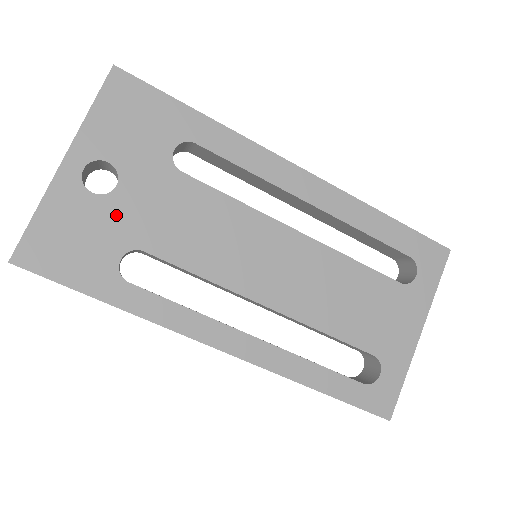
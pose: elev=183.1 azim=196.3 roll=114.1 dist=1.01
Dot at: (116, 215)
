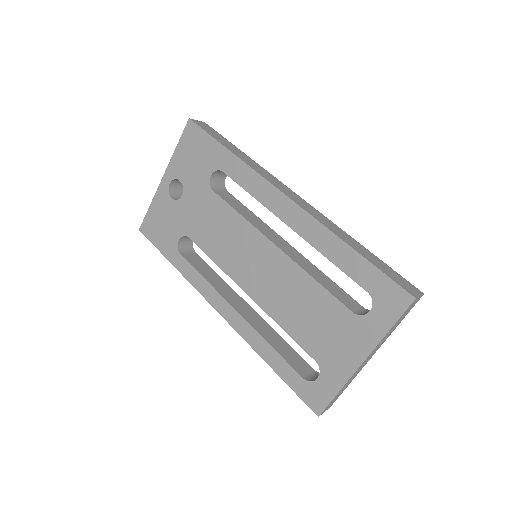
Dot at: (180, 213)
